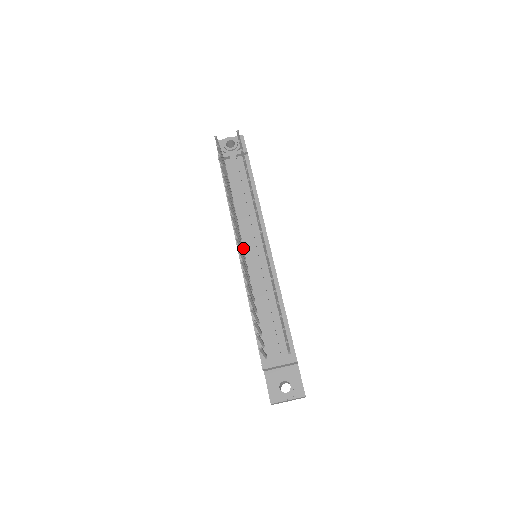
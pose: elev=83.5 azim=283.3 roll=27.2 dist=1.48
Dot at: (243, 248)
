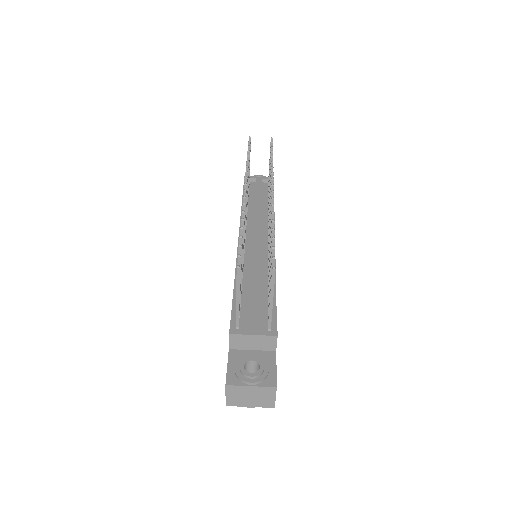
Dot at: (245, 237)
